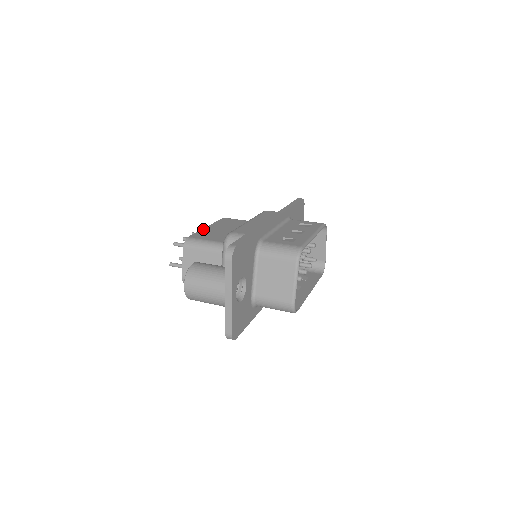
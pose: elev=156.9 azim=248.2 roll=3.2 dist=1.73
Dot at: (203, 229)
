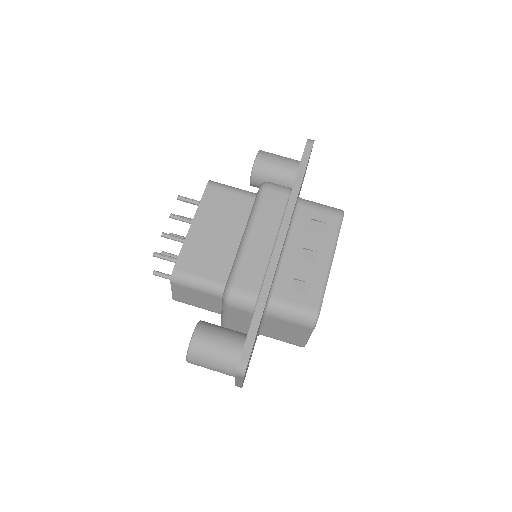
Dot at: (188, 237)
